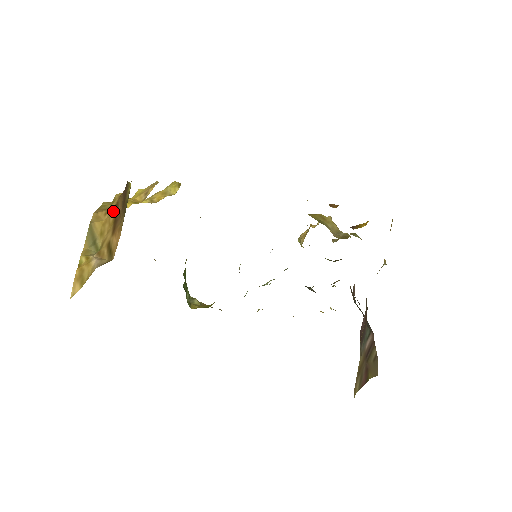
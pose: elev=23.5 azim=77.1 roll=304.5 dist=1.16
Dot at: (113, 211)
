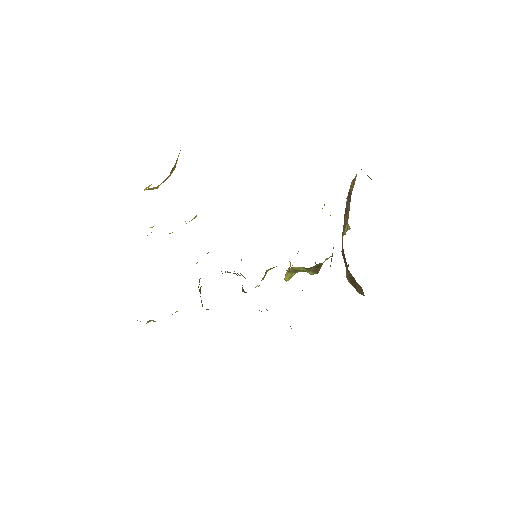
Dot at: (163, 182)
